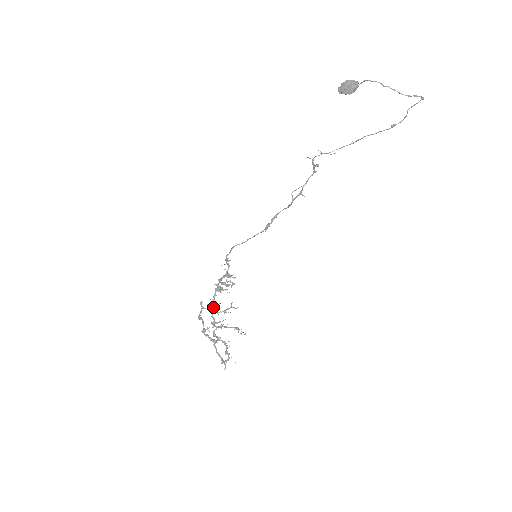
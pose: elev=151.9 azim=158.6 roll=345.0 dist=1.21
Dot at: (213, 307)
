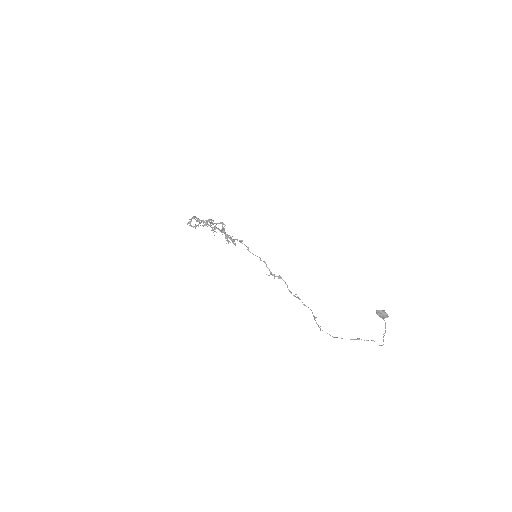
Dot at: occluded
